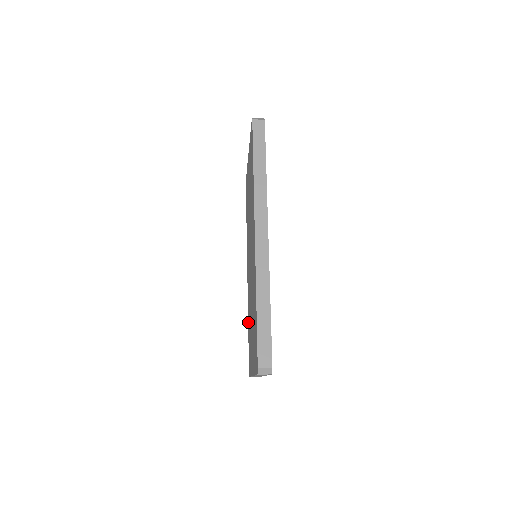
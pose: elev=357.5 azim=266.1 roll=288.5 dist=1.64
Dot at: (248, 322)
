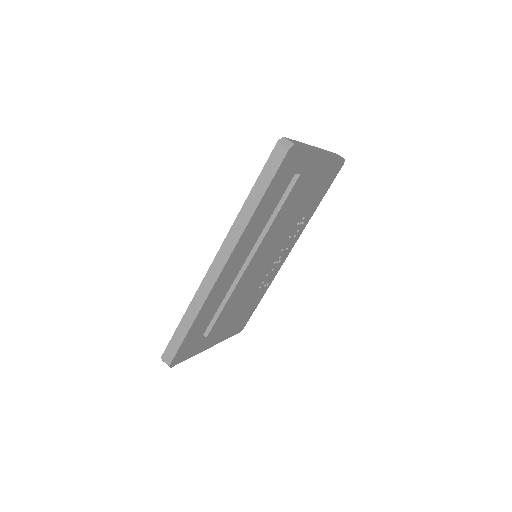
Dot at: occluded
